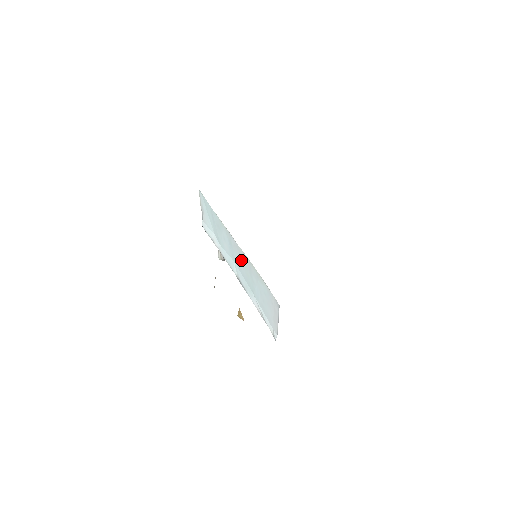
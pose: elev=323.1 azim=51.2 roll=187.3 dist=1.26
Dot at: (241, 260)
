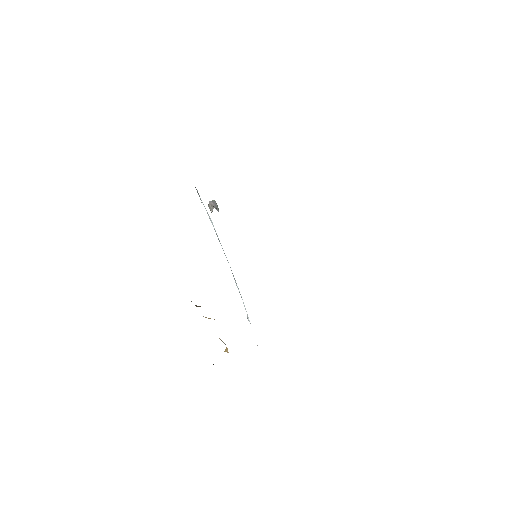
Dot at: occluded
